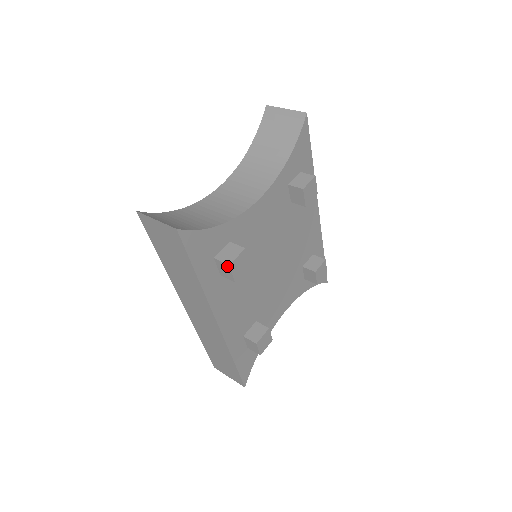
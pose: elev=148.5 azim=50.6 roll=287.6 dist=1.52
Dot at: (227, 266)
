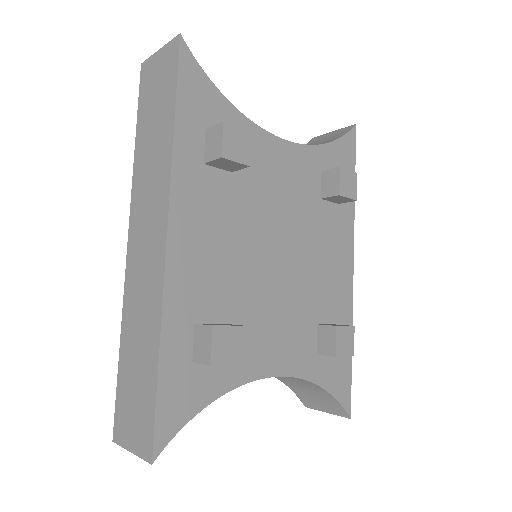
Dot at: (220, 127)
